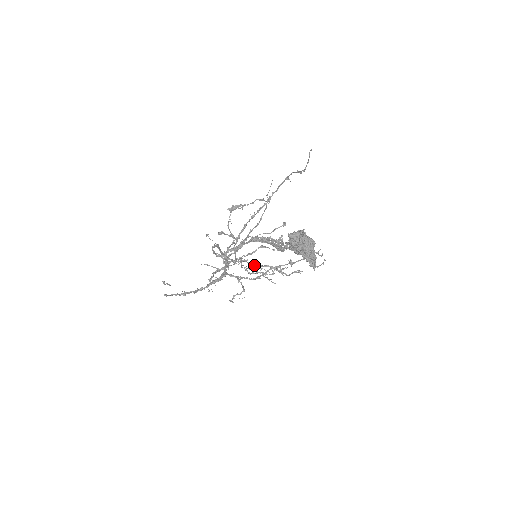
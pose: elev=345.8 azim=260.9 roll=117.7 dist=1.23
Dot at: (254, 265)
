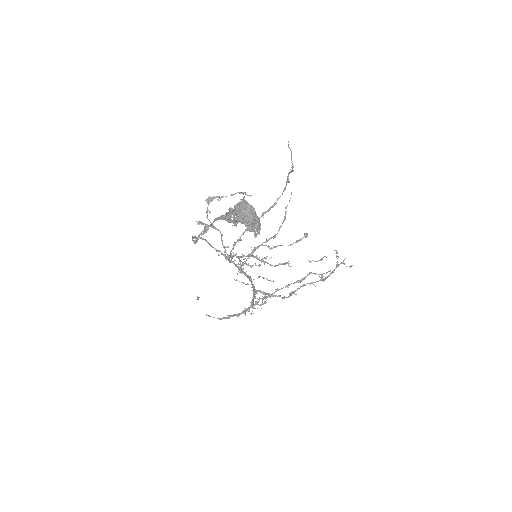
Dot at: (239, 257)
